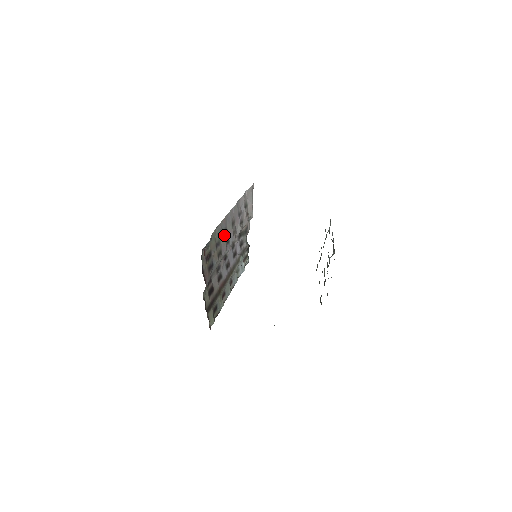
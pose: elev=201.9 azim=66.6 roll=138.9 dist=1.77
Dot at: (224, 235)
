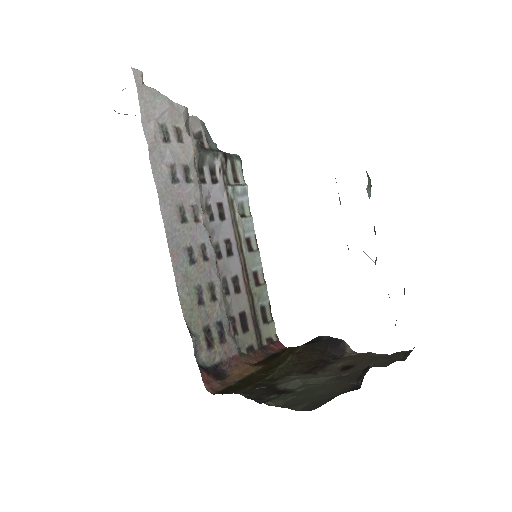
Dot at: (192, 265)
